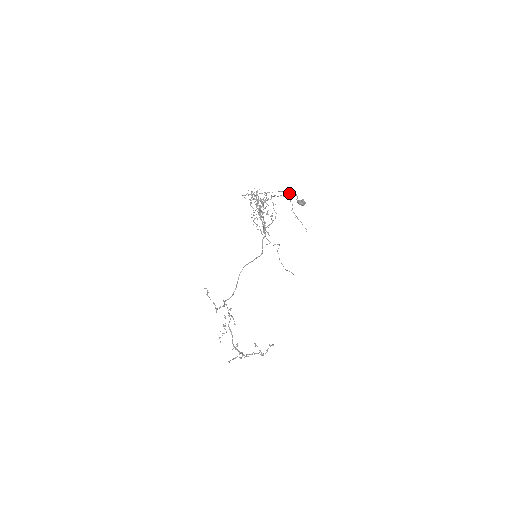
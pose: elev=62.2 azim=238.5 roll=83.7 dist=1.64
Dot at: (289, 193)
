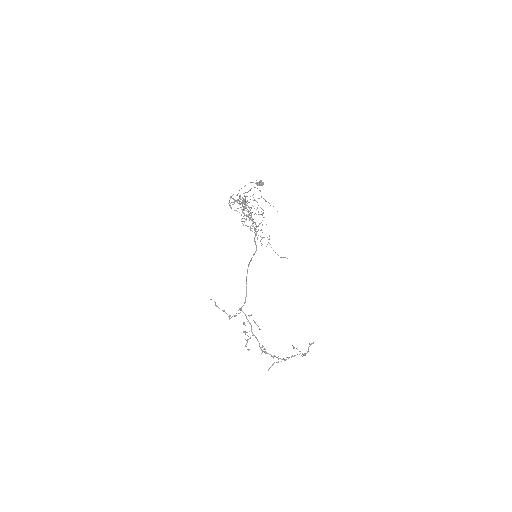
Dot at: occluded
